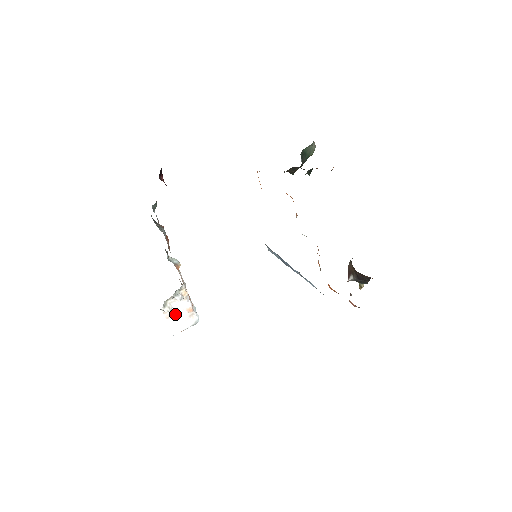
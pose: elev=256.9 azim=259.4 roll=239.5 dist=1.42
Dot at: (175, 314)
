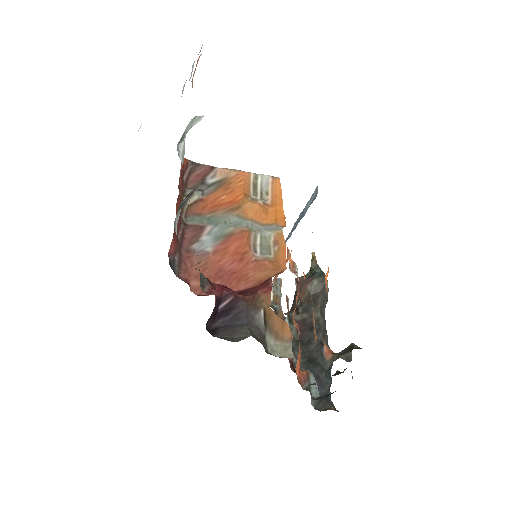
Dot at: occluded
